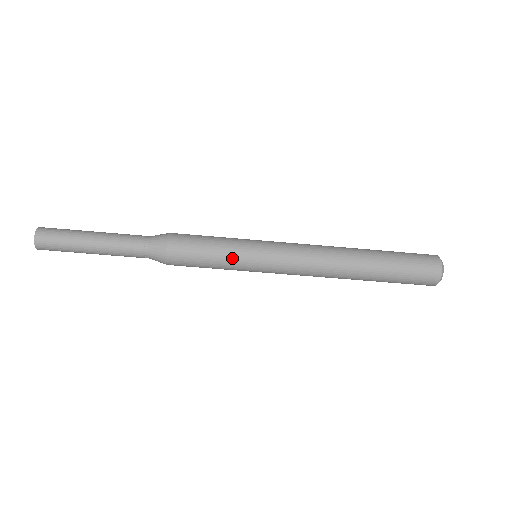
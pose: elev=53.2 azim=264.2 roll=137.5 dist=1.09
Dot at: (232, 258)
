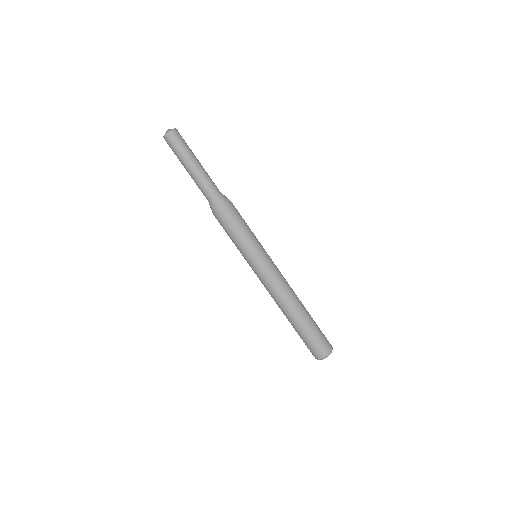
Dot at: (247, 244)
